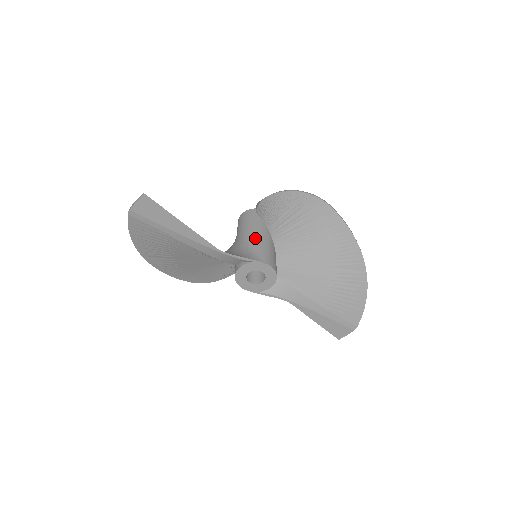
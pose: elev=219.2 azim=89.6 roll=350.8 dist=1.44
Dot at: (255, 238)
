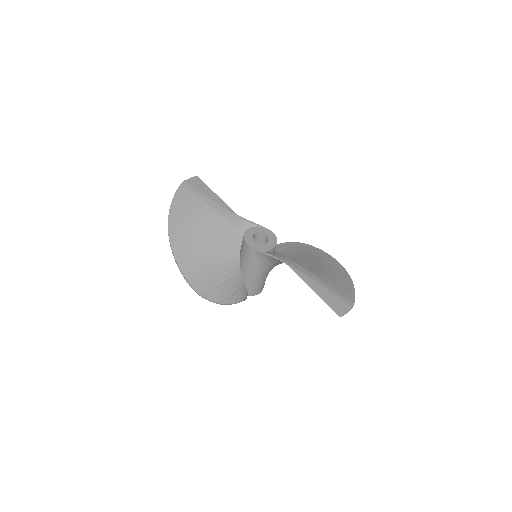
Dot at: occluded
